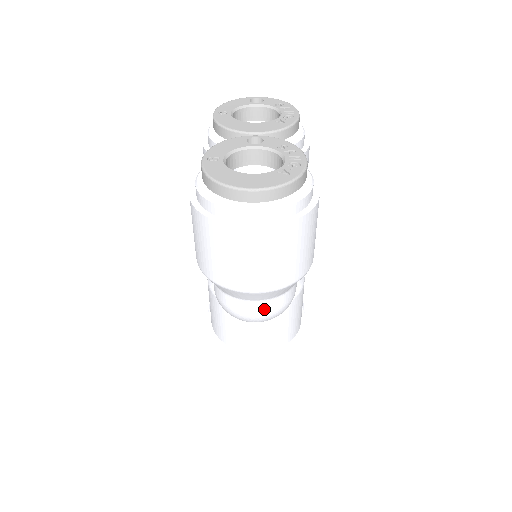
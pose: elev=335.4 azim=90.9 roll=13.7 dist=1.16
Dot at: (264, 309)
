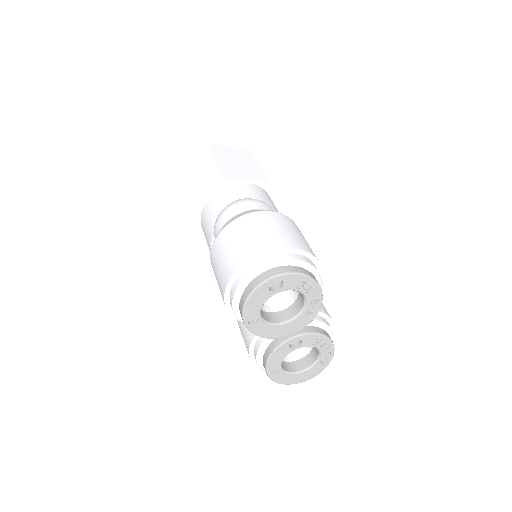
Dot at: occluded
